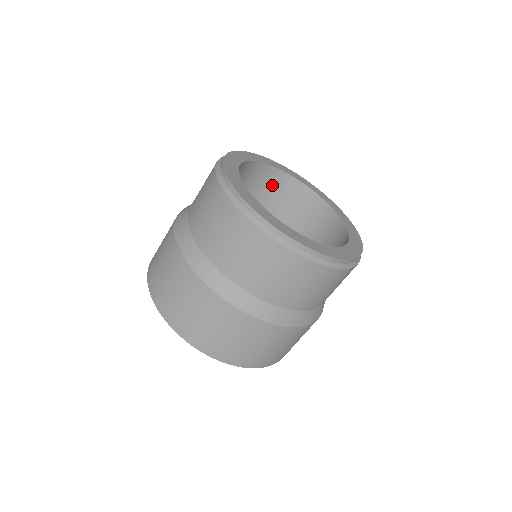
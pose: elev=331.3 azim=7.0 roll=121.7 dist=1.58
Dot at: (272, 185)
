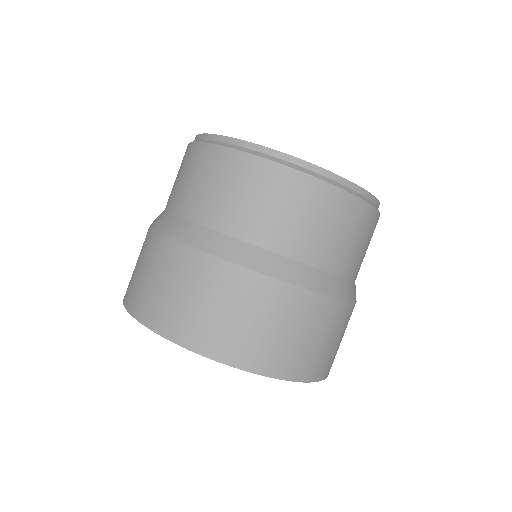
Dot at: occluded
